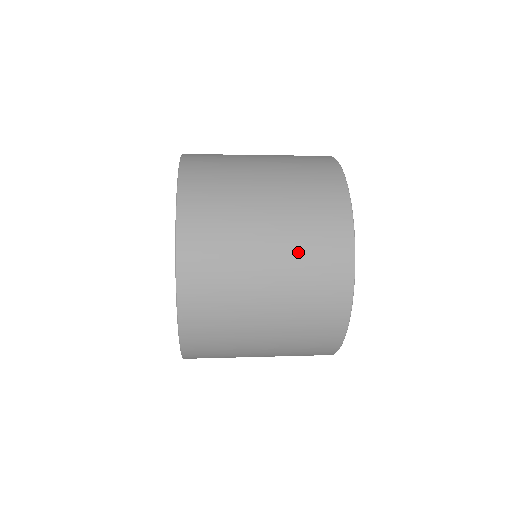
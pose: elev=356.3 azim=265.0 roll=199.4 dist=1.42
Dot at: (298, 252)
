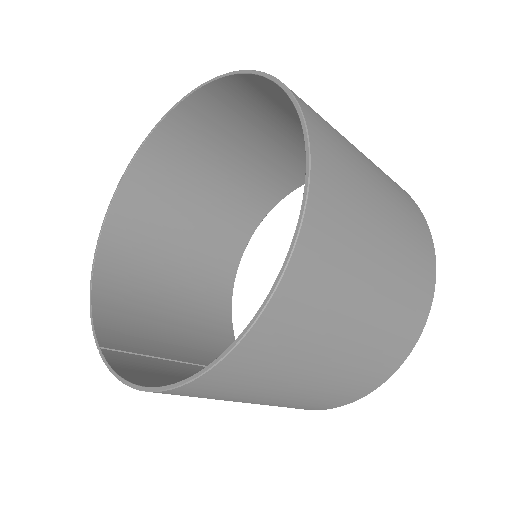
Dot at: (376, 166)
